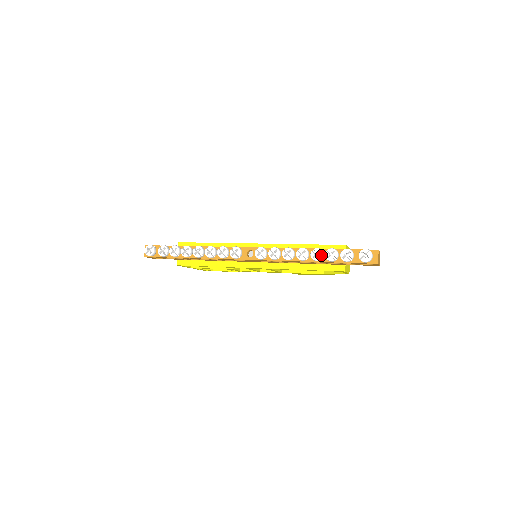
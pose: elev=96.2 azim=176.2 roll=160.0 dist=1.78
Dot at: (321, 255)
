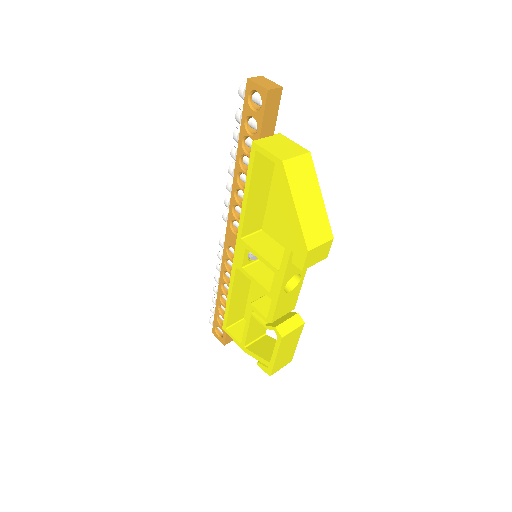
Dot at: (236, 145)
